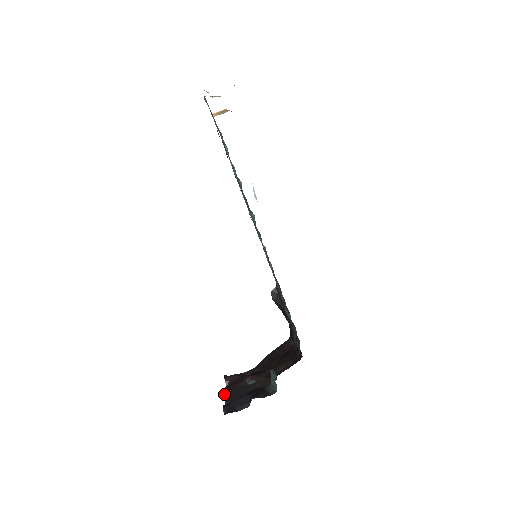
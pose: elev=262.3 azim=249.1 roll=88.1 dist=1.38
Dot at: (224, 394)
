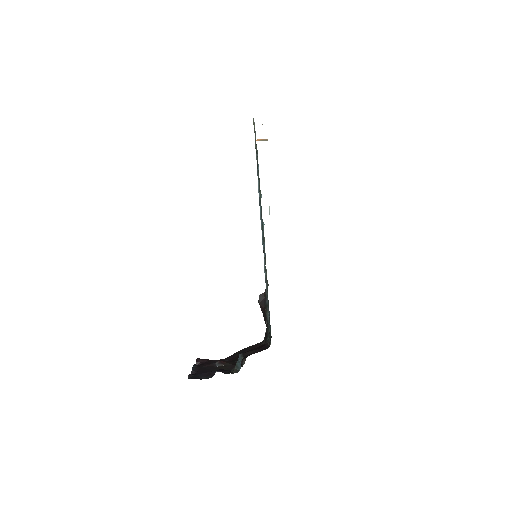
Dot at: (193, 367)
